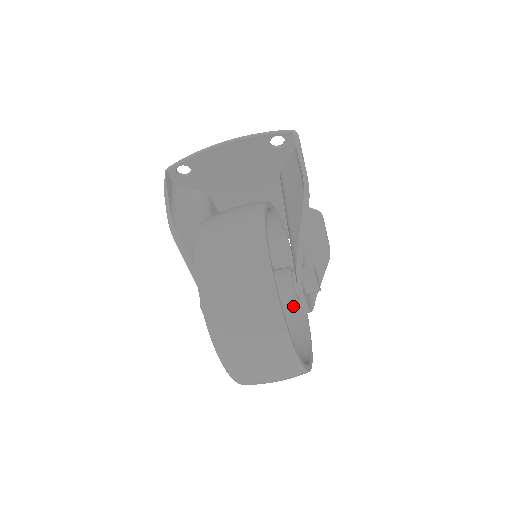
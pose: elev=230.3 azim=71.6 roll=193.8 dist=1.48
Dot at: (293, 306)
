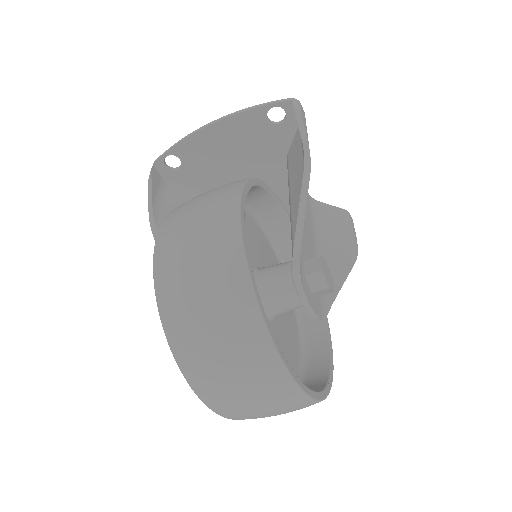
Dot at: (311, 324)
